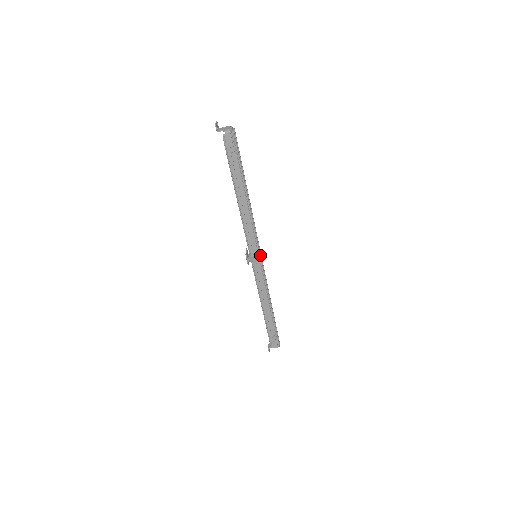
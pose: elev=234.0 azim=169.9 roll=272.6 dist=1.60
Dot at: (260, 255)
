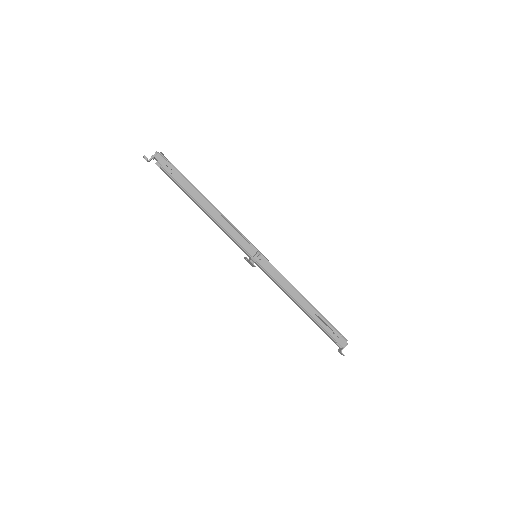
Dot at: (258, 251)
